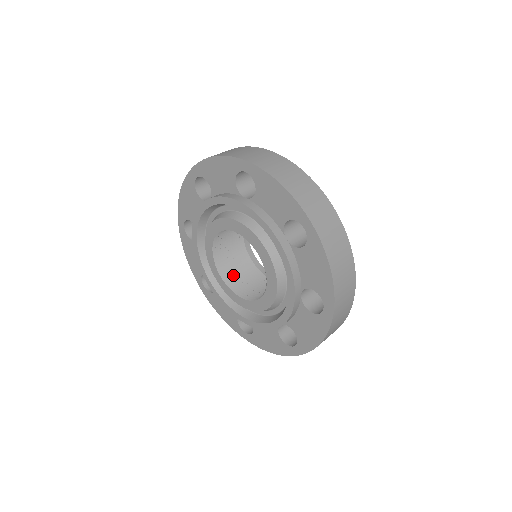
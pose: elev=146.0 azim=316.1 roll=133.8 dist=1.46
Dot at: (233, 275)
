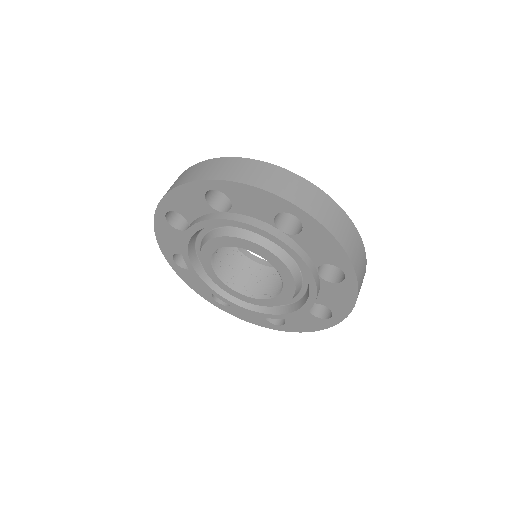
Dot at: (242, 282)
